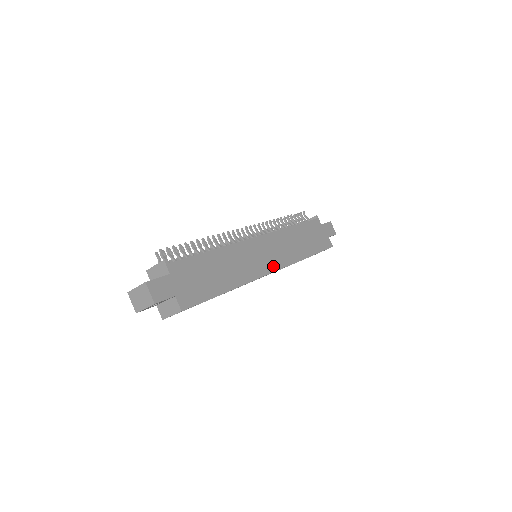
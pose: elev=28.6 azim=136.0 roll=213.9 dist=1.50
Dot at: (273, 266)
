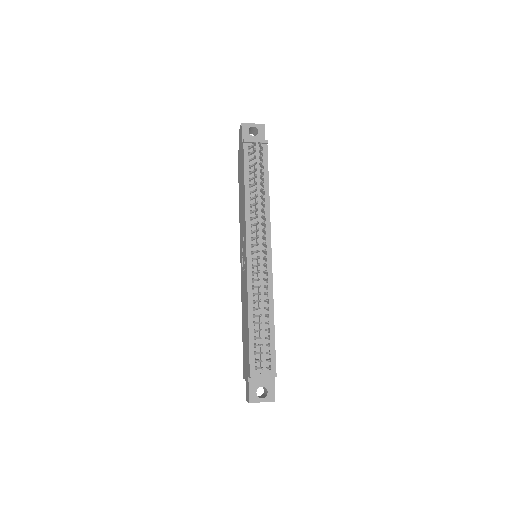
Dot at: occluded
